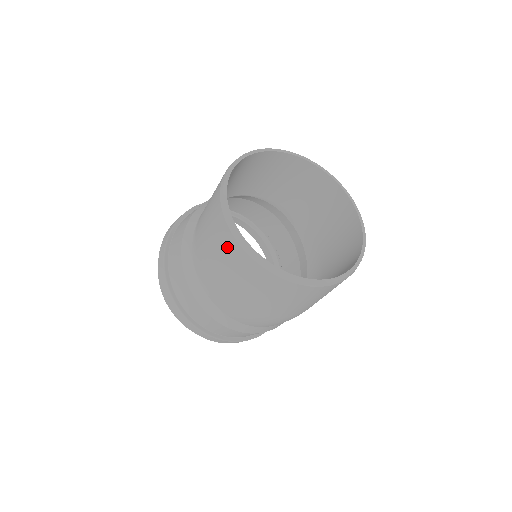
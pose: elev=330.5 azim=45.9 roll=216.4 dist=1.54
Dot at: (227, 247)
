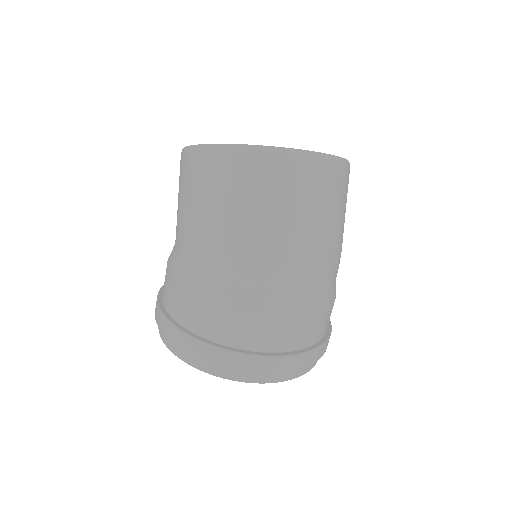
Dot at: (183, 171)
